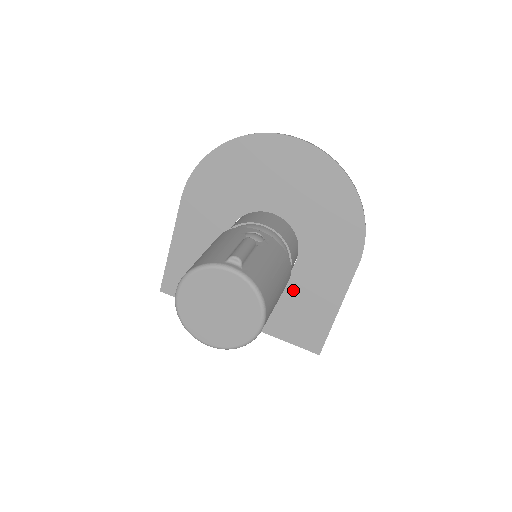
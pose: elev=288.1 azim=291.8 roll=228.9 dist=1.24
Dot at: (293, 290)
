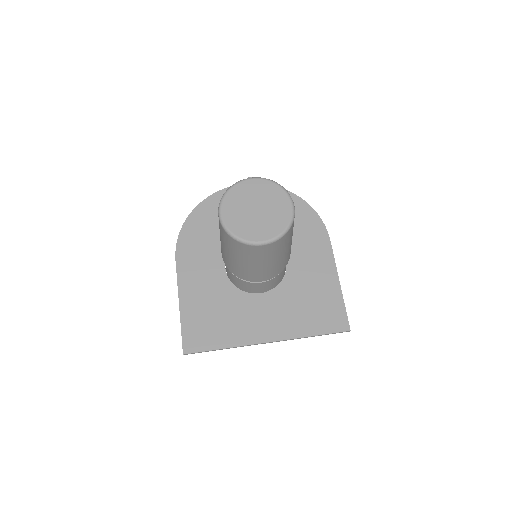
Dot at: (297, 285)
